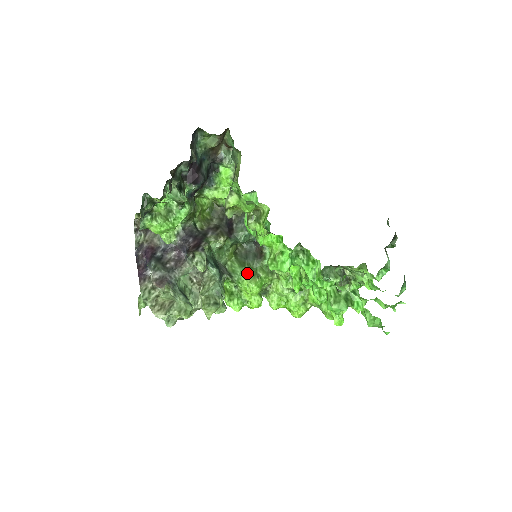
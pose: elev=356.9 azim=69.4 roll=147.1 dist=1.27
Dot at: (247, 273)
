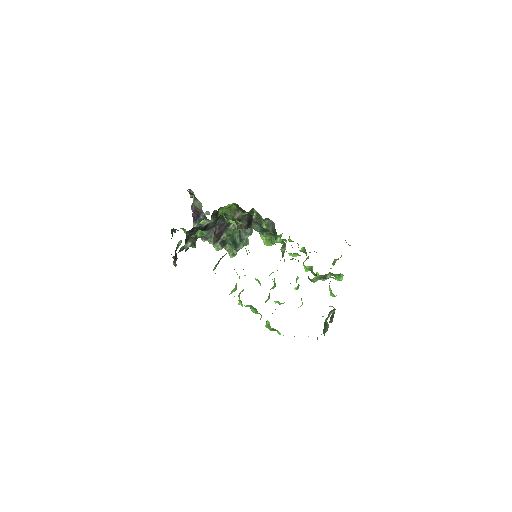
Dot at: (264, 237)
